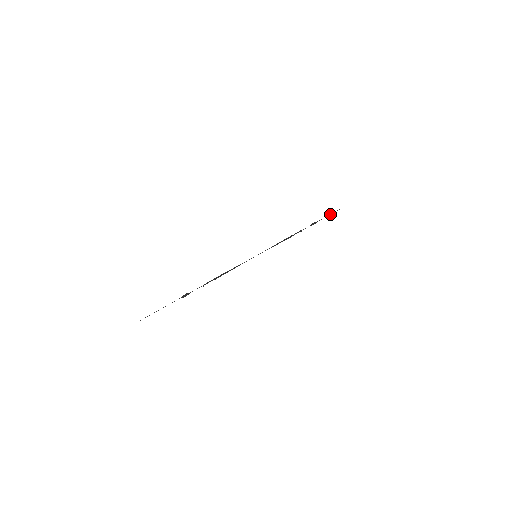
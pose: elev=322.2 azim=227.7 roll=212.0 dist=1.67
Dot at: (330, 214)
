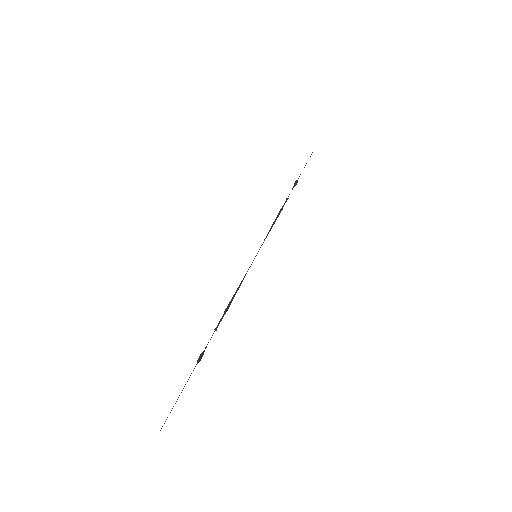
Dot at: (306, 163)
